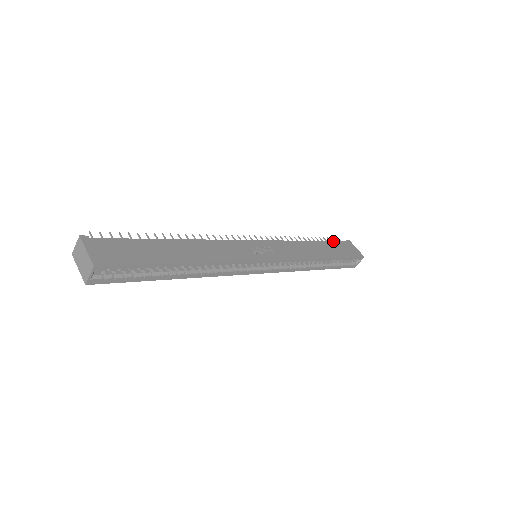
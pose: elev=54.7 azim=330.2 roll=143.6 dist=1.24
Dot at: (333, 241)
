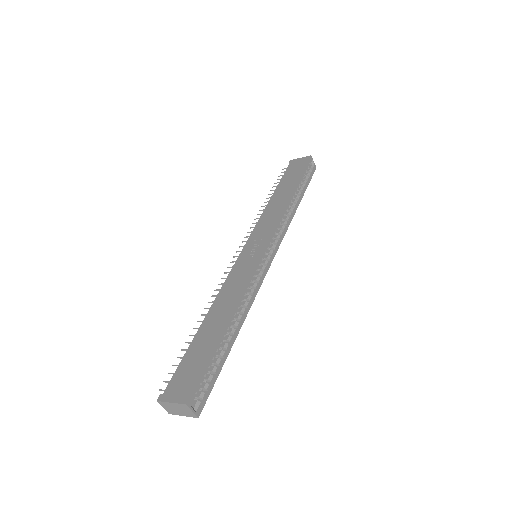
Dot at: (282, 177)
